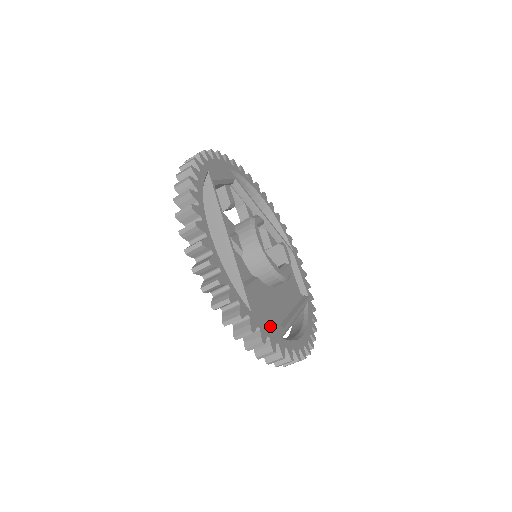
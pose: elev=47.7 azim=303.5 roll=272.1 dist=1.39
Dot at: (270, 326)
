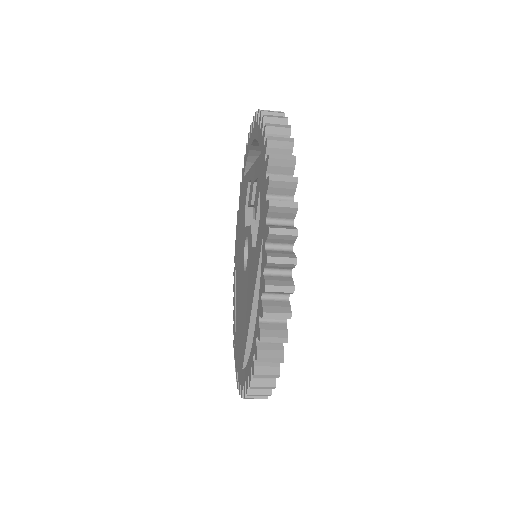
Dot at: occluded
